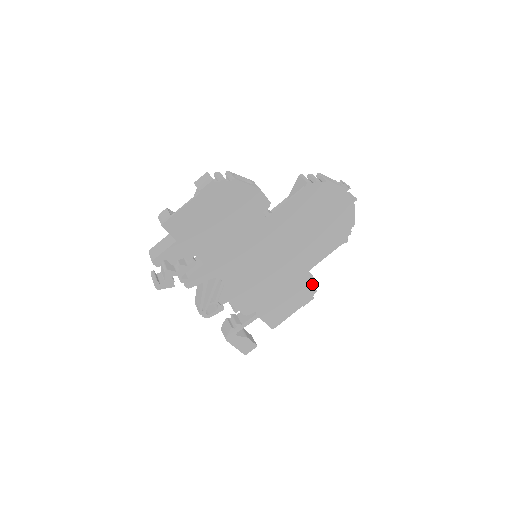
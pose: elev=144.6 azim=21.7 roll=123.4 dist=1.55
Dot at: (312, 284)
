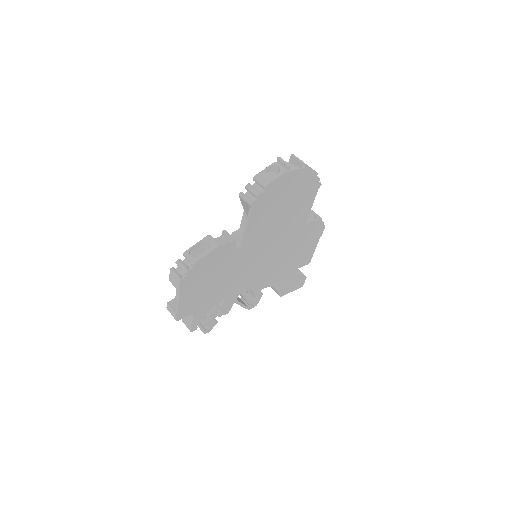
Dot at: (316, 224)
